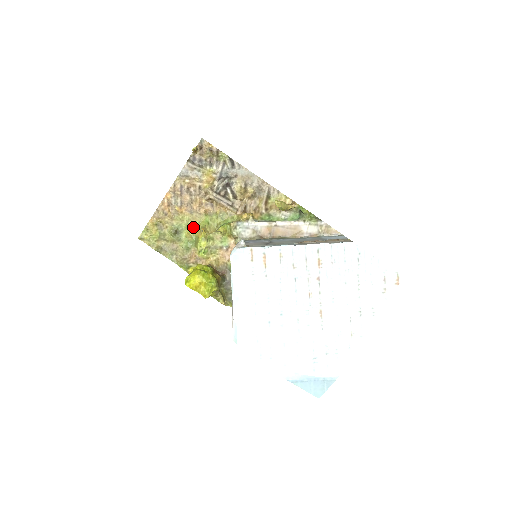
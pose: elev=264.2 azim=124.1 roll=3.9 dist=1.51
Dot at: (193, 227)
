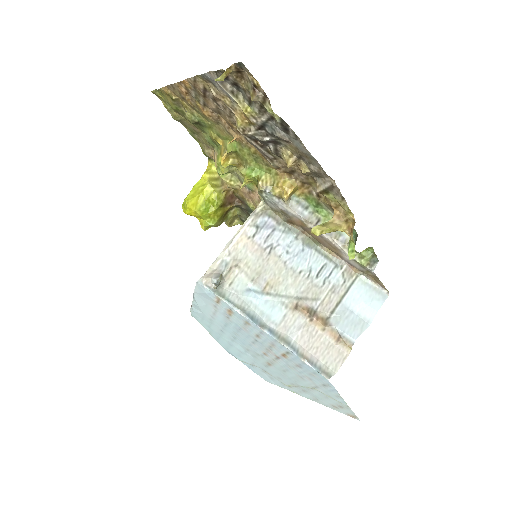
Dot at: (218, 135)
